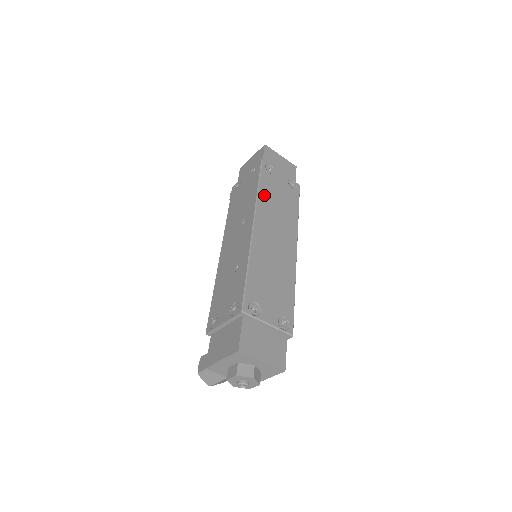
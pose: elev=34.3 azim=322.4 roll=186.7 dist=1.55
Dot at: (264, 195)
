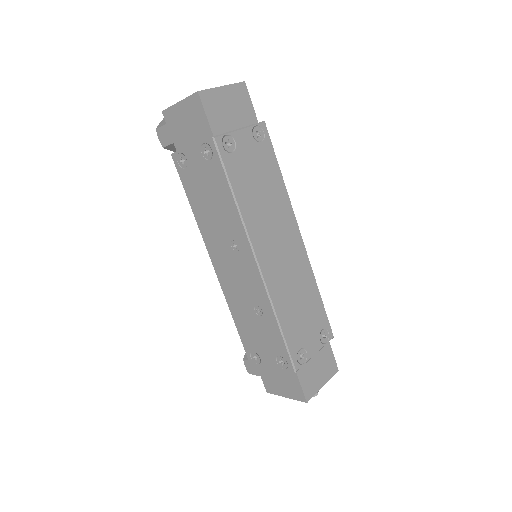
Dot at: (245, 202)
